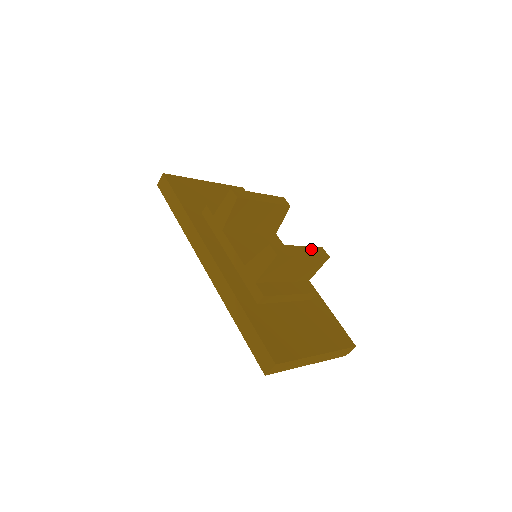
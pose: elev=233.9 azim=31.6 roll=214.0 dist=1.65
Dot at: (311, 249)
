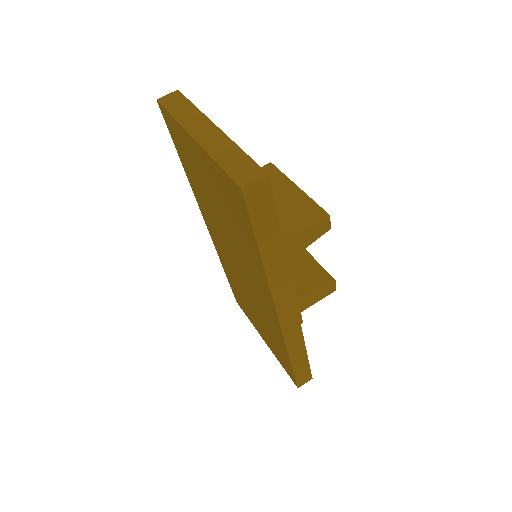
Dot at: occluded
